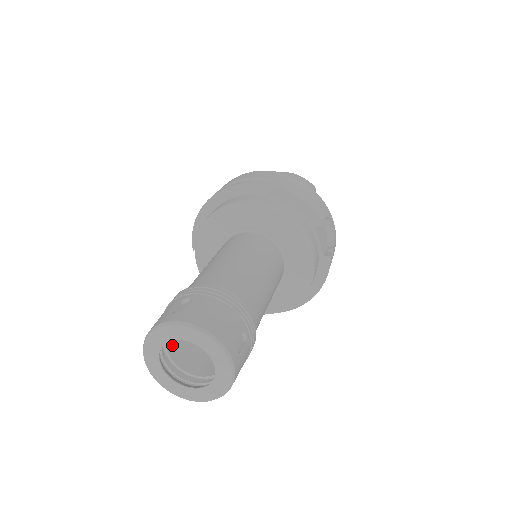
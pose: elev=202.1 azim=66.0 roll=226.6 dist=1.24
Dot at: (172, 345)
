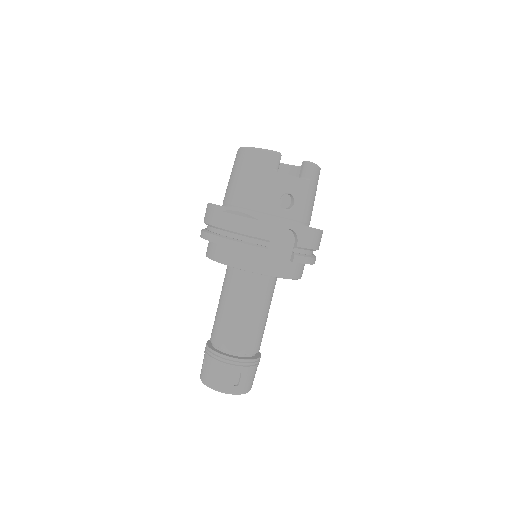
Dot at: occluded
